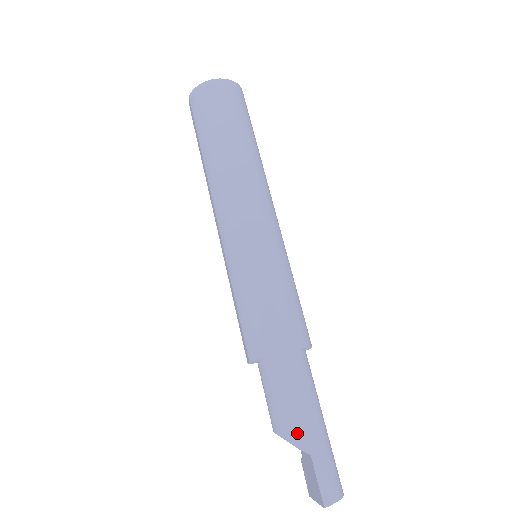
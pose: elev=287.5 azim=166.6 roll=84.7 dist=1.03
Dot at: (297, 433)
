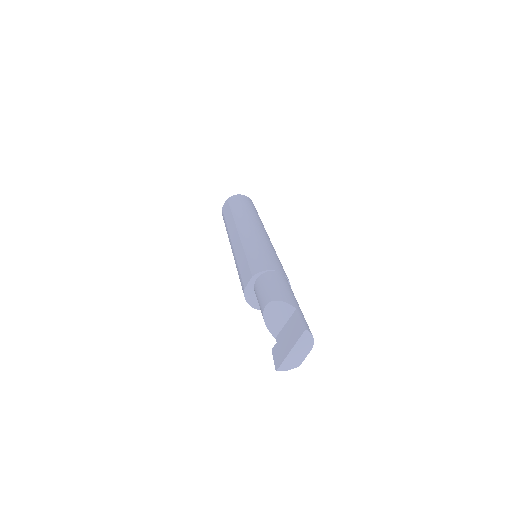
Dot at: (287, 298)
